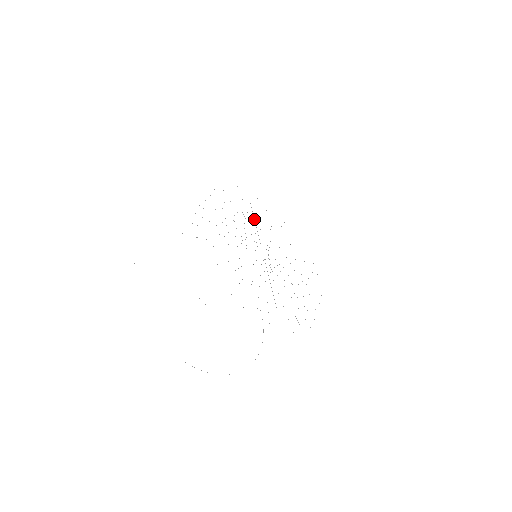
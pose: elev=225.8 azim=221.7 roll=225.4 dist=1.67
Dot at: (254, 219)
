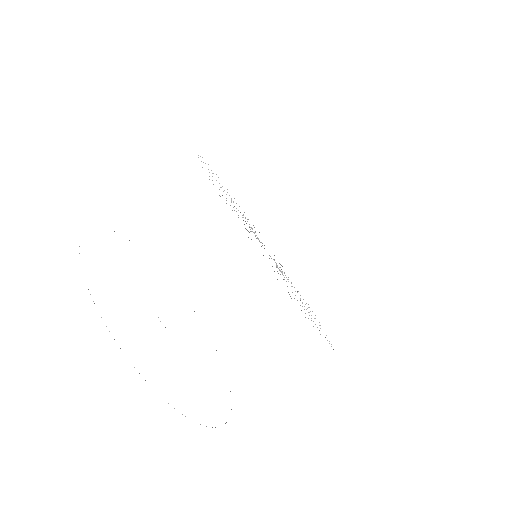
Dot at: occluded
